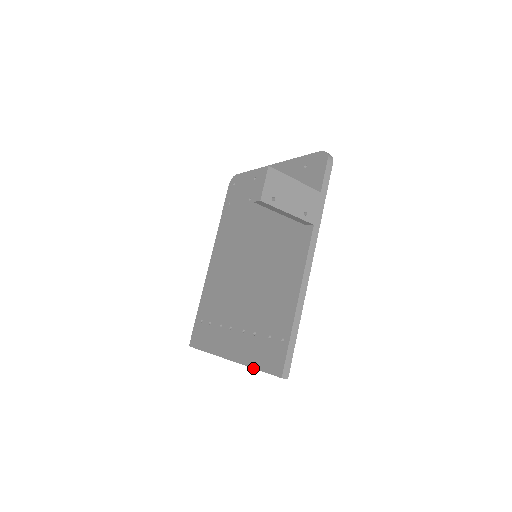
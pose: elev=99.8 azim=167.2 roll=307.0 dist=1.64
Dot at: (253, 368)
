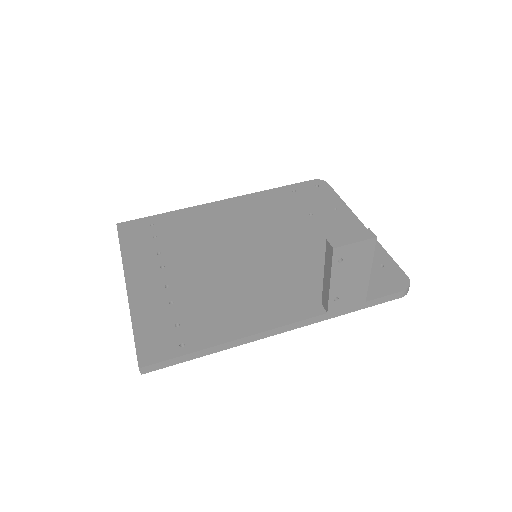
Dot at: (132, 323)
